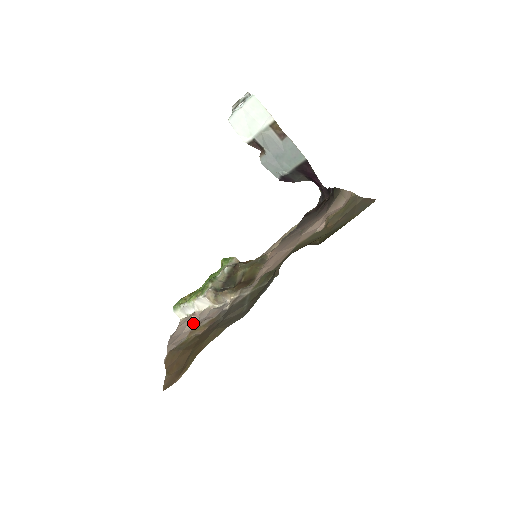
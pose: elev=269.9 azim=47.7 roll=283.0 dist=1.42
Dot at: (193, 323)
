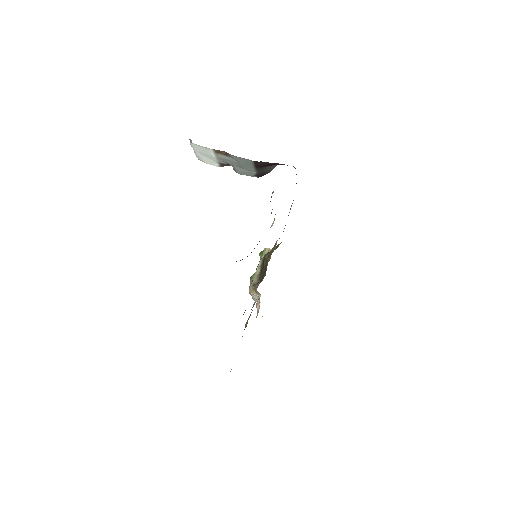
Dot at: (258, 310)
